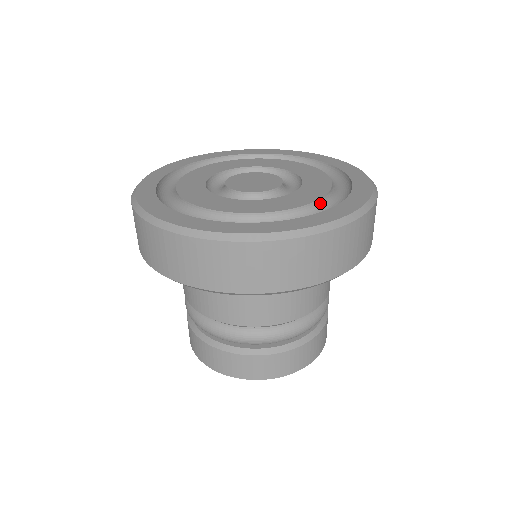
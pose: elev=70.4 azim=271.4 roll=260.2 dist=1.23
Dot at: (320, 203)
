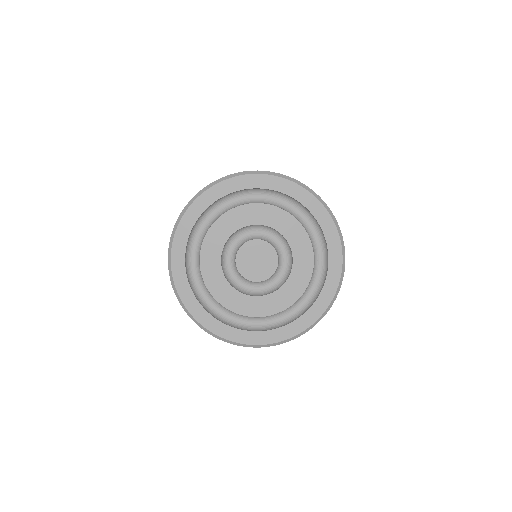
Dot at: (300, 297)
